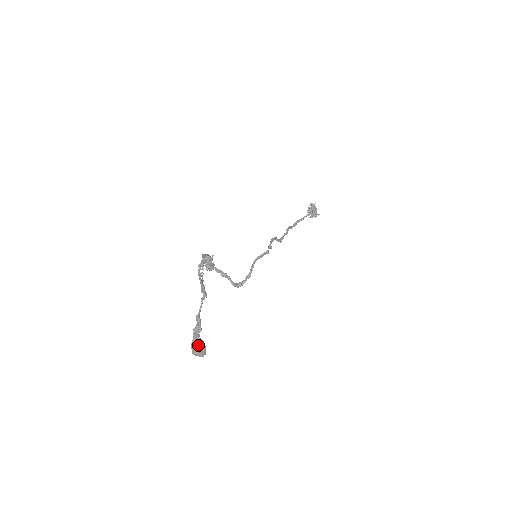
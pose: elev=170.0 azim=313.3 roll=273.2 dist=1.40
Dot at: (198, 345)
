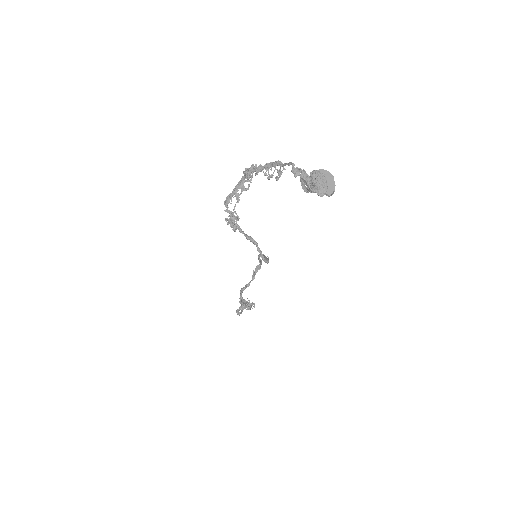
Dot at: (323, 175)
